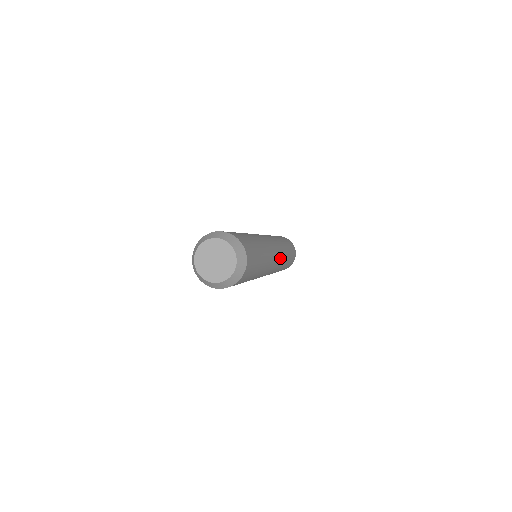
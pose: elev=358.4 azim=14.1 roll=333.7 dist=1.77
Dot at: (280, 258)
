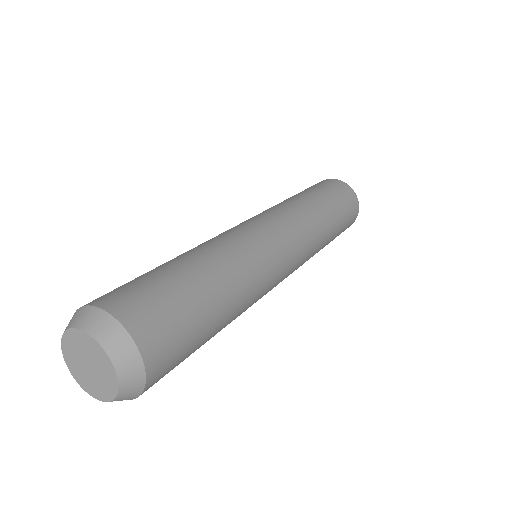
Dot at: (297, 267)
